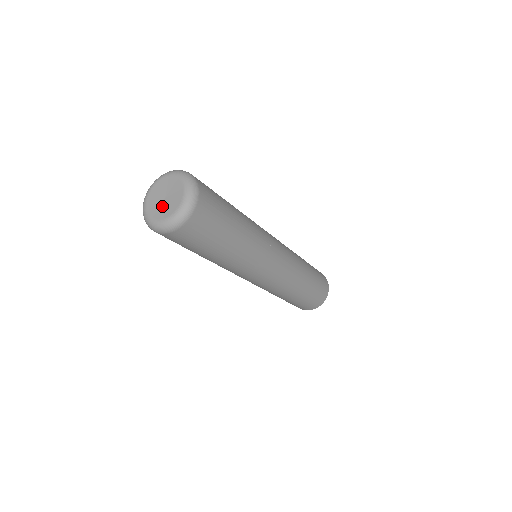
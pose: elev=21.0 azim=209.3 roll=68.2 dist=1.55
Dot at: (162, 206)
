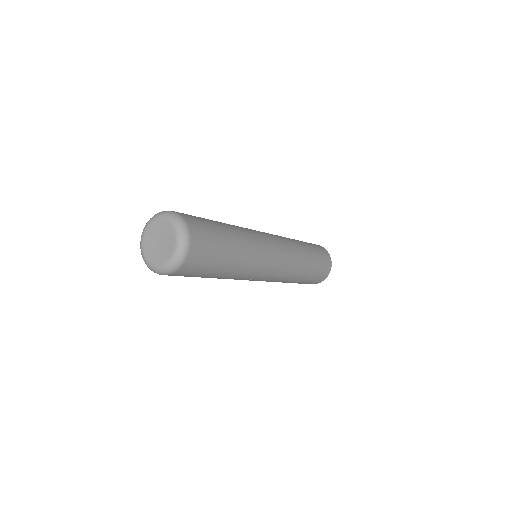
Dot at: (159, 250)
